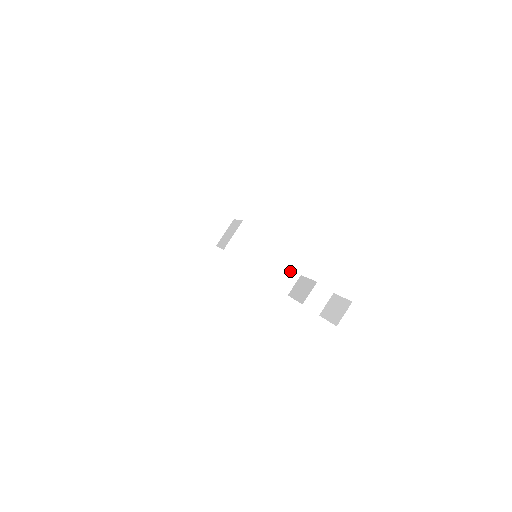
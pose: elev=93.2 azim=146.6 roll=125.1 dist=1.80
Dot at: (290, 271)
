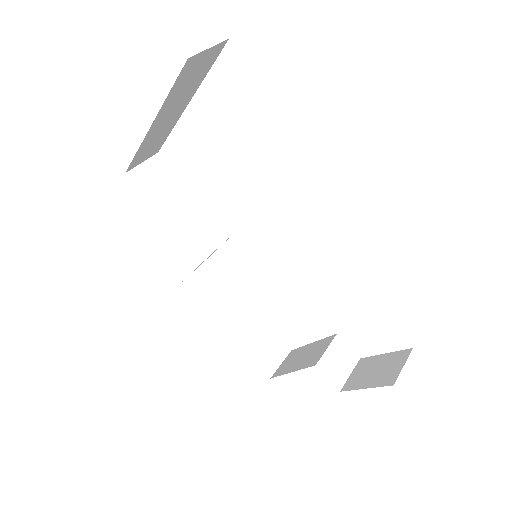
Dot at: (276, 340)
